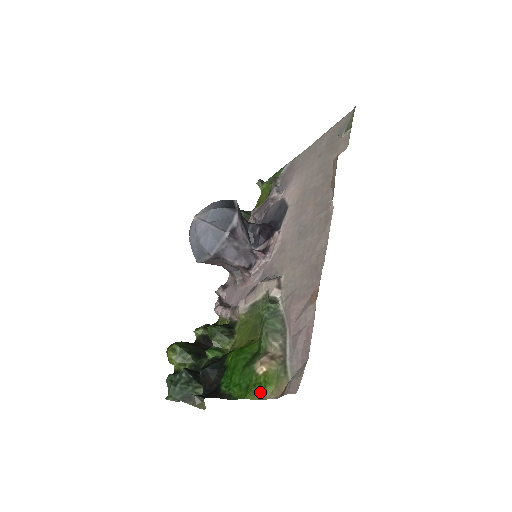
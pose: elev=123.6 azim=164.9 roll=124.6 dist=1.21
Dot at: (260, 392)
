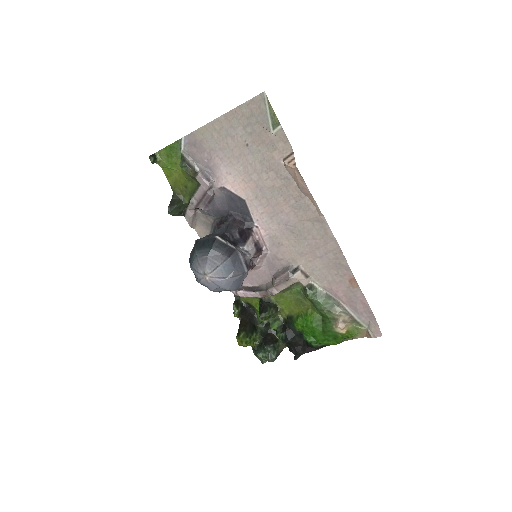
Dot at: (347, 338)
